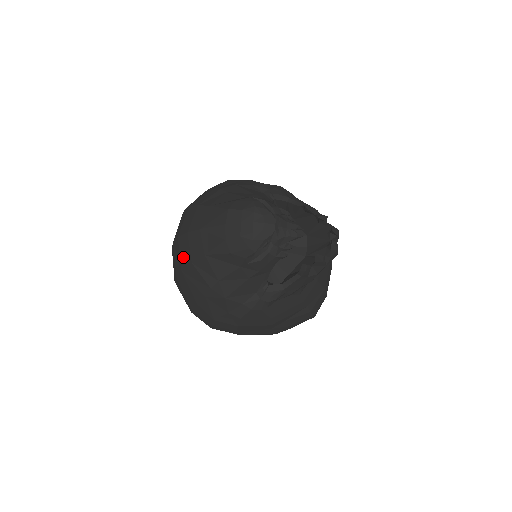
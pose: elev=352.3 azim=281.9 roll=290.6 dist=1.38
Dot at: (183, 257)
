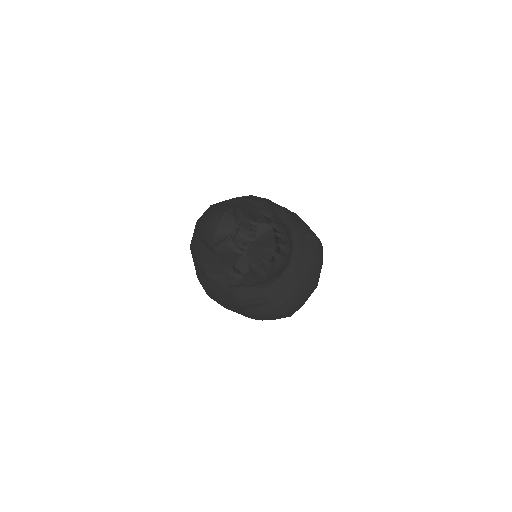
Dot at: occluded
